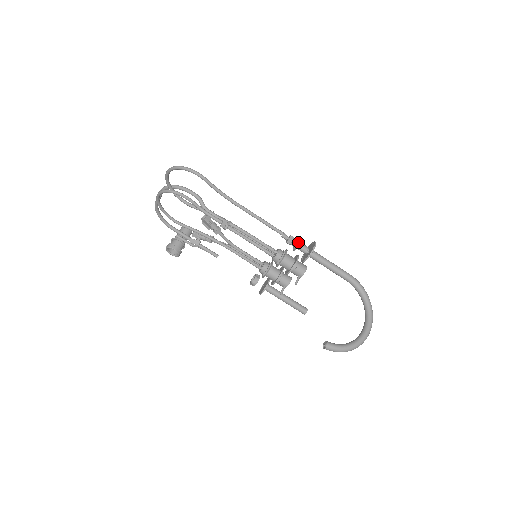
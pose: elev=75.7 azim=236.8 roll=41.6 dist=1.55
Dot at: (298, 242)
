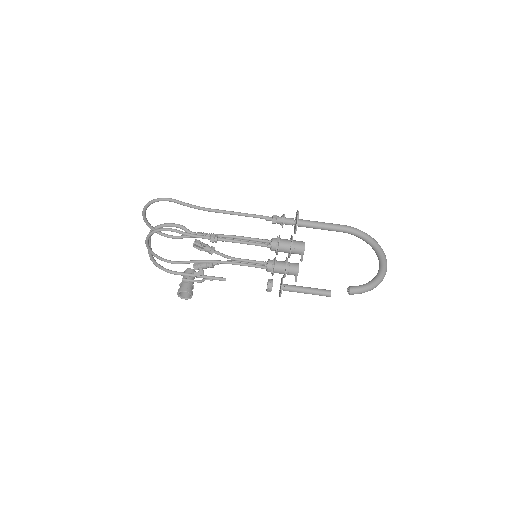
Dot at: (282, 217)
